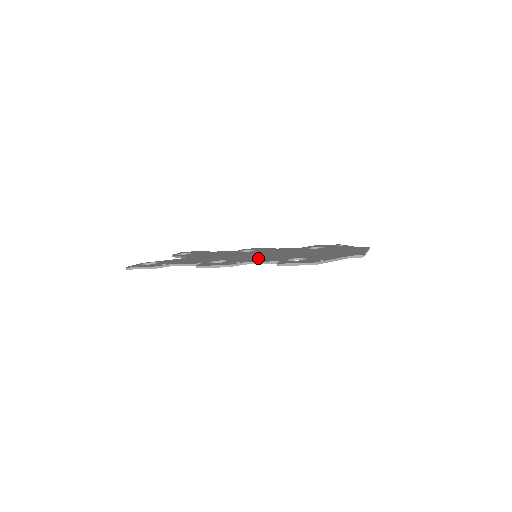
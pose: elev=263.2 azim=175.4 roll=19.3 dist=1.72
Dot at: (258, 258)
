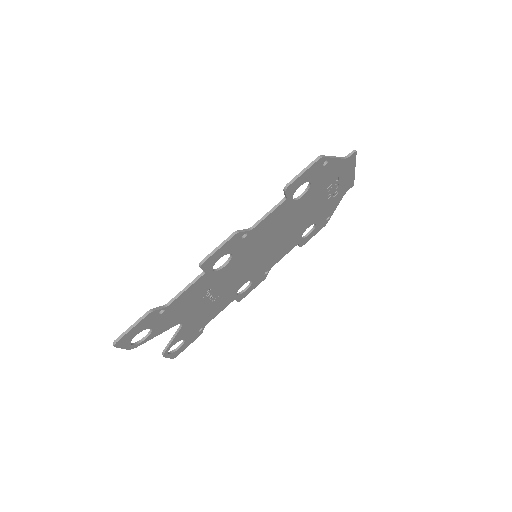
Dot at: (260, 234)
